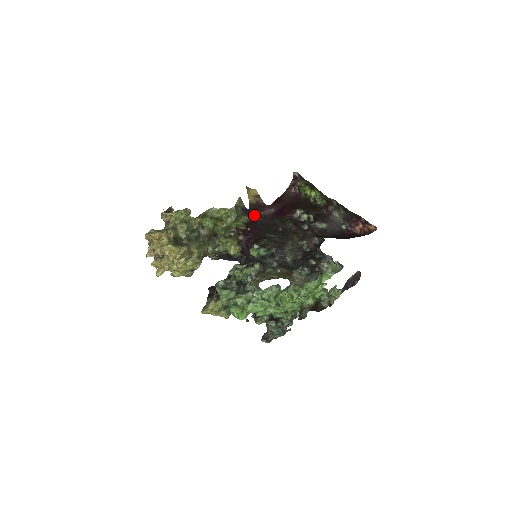
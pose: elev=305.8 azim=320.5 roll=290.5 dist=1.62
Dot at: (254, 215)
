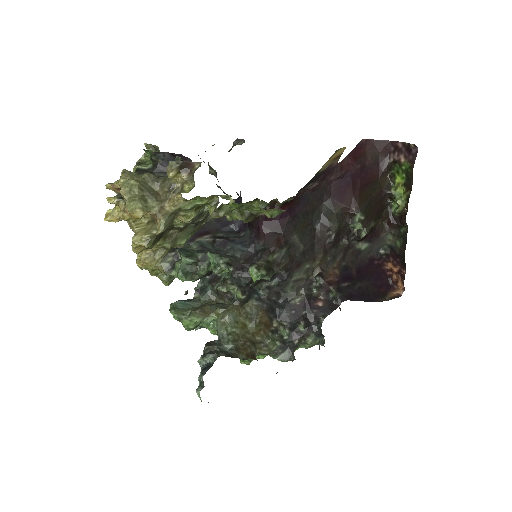
Dot at: (307, 186)
